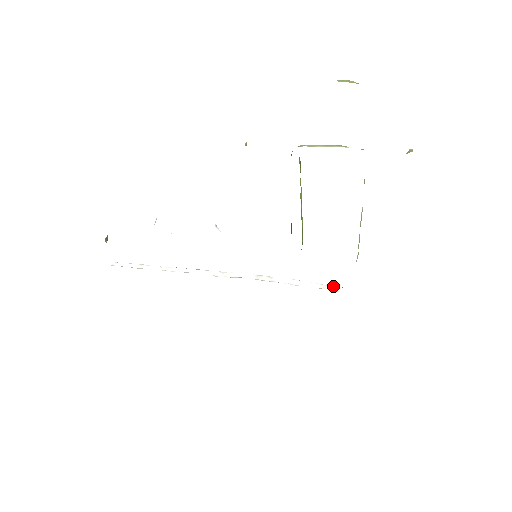
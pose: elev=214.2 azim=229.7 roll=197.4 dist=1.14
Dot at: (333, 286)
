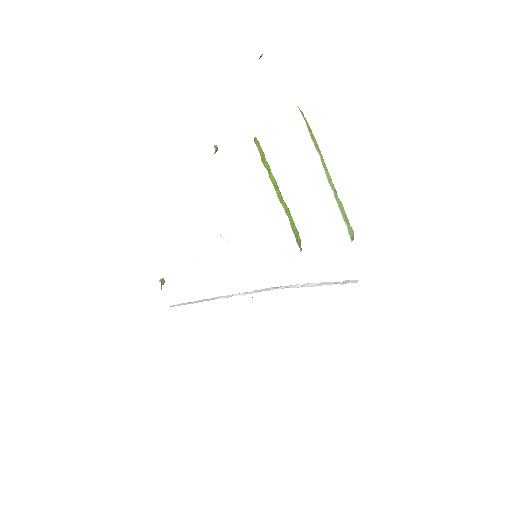
Dot at: (347, 280)
